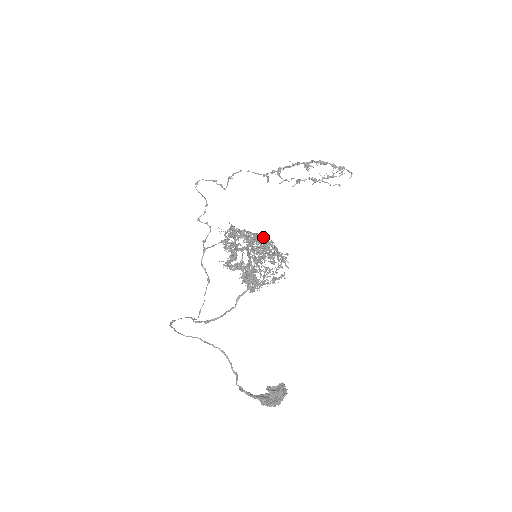
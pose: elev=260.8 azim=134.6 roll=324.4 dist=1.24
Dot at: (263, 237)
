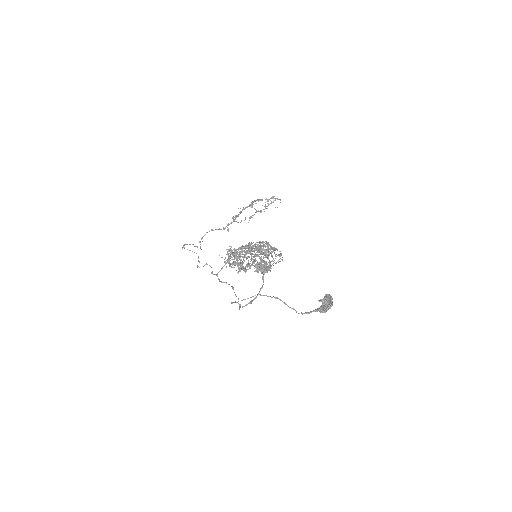
Dot at: (253, 245)
